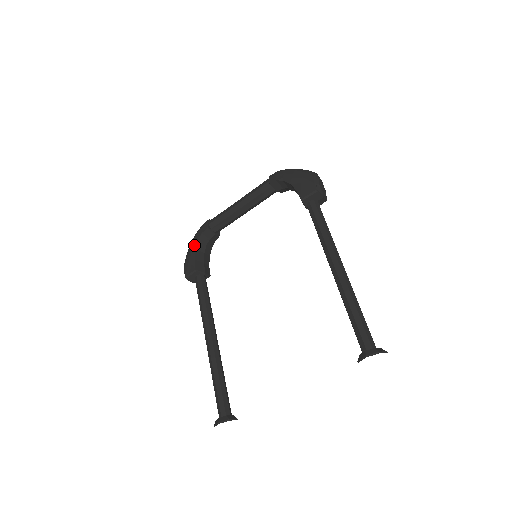
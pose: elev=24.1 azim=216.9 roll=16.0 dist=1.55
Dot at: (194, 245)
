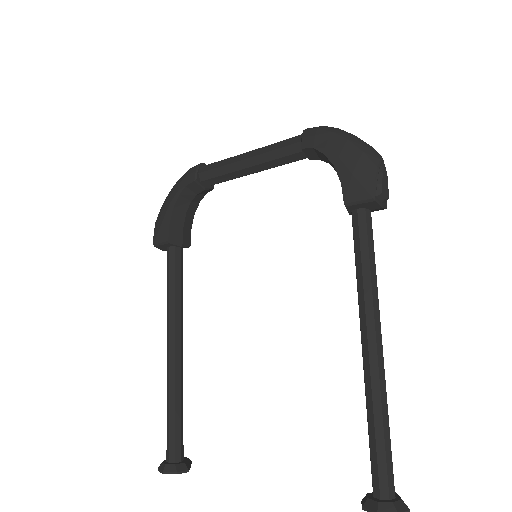
Dot at: (172, 200)
